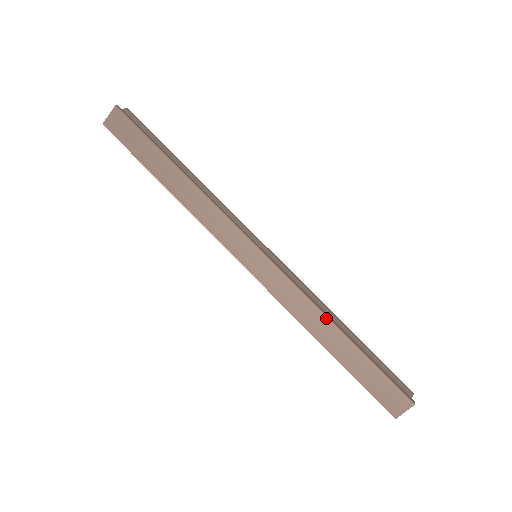
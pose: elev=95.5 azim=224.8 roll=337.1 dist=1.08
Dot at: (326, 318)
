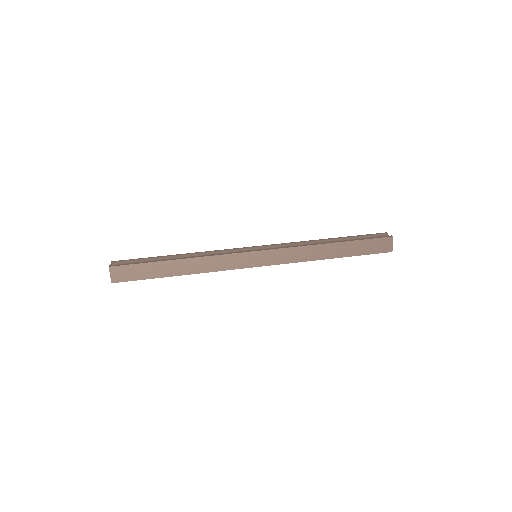
Dot at: (318, 246)
